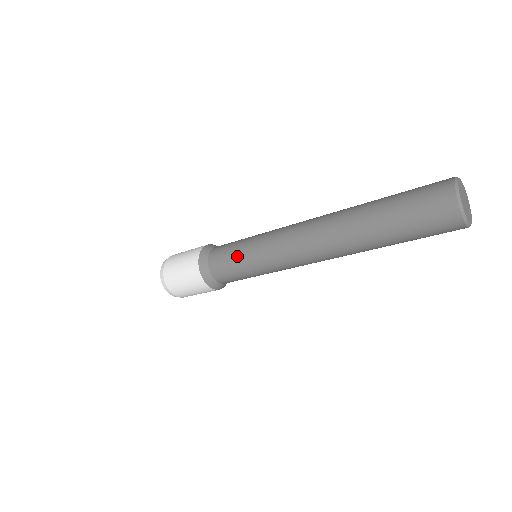
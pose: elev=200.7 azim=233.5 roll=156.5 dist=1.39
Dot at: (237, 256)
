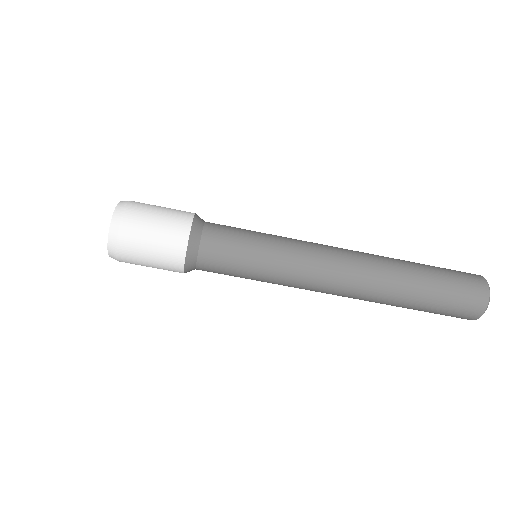
Dot at: (249, 246)
